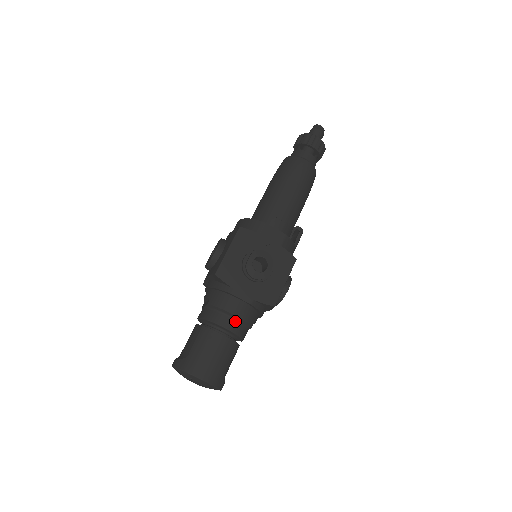
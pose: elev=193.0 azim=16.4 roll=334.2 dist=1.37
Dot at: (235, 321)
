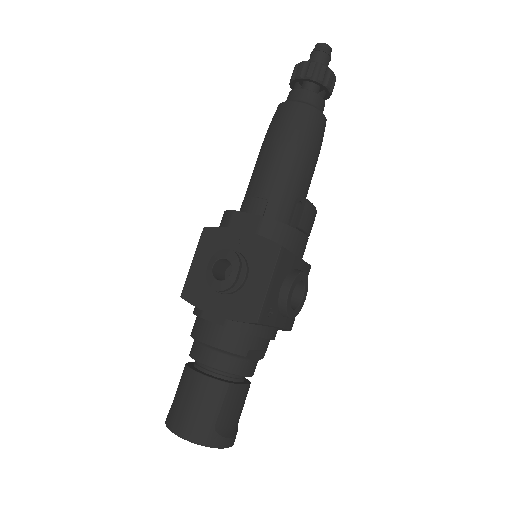
Dot at: (215, 352)
